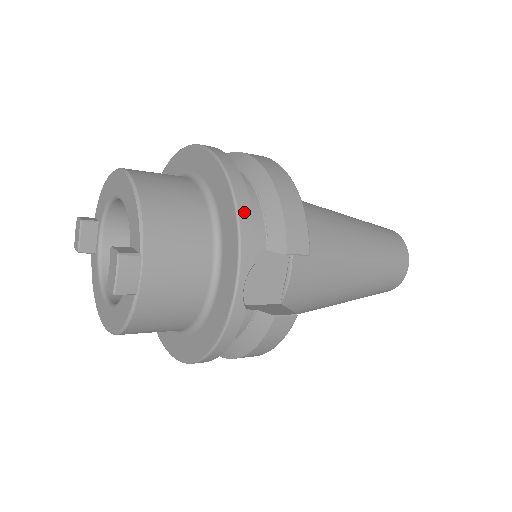
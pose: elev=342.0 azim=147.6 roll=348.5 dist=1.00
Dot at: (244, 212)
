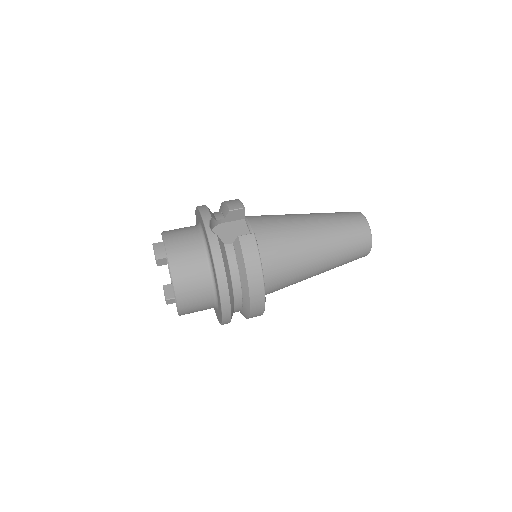
Dot at: (202, 207)
